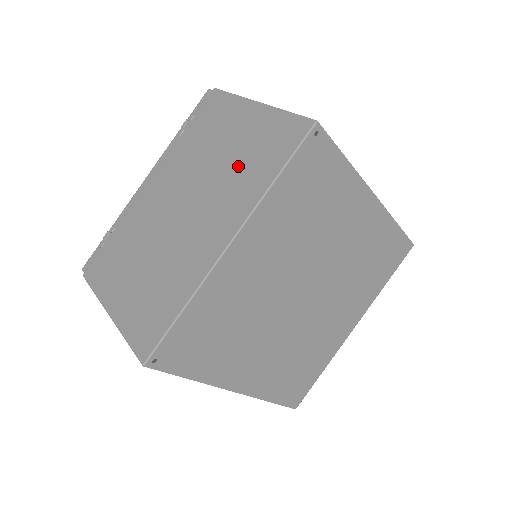
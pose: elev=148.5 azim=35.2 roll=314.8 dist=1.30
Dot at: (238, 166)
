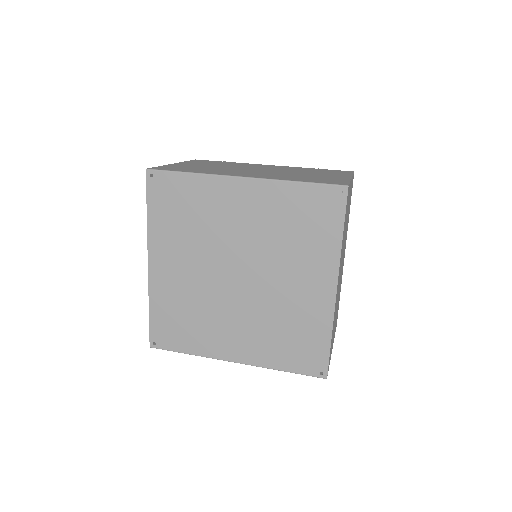
Dot at: (299, 176)
